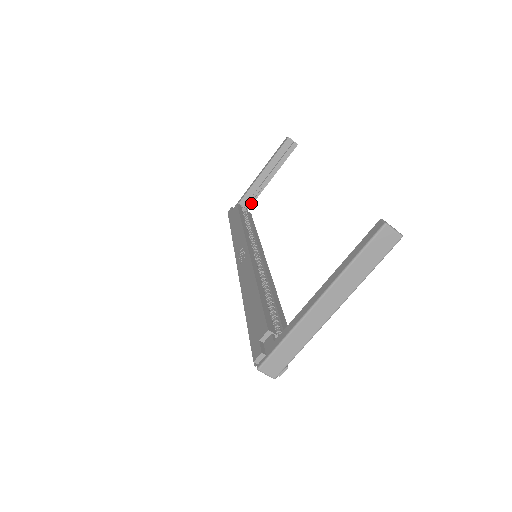
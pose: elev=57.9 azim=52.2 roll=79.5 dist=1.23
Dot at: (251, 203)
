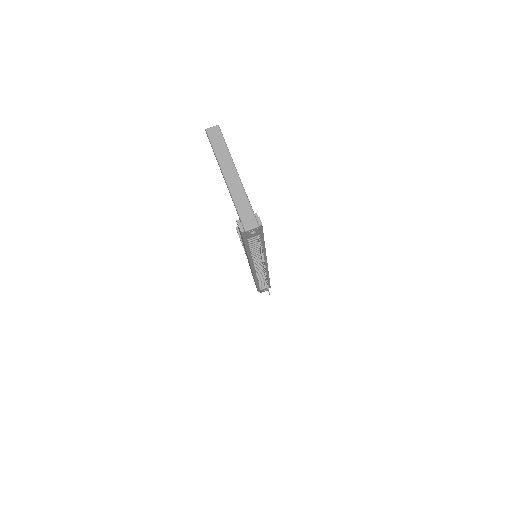
Dot at: occluded
